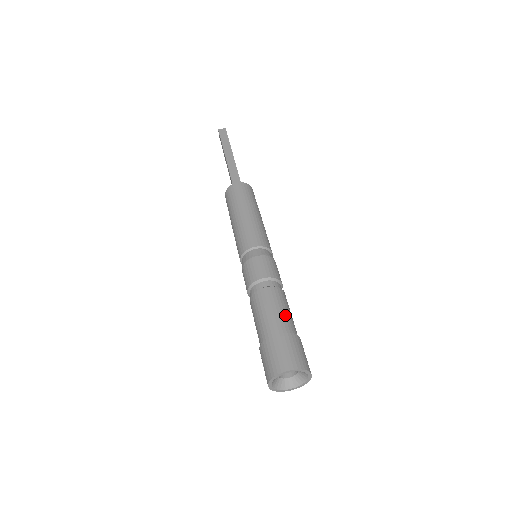
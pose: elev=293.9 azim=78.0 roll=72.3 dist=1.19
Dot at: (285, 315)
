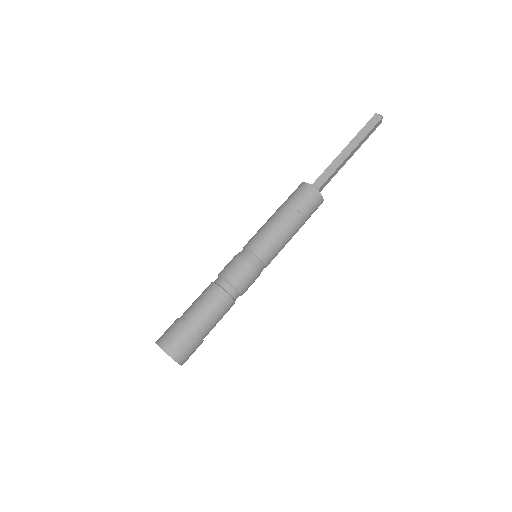
Dot at: (207, 317)
